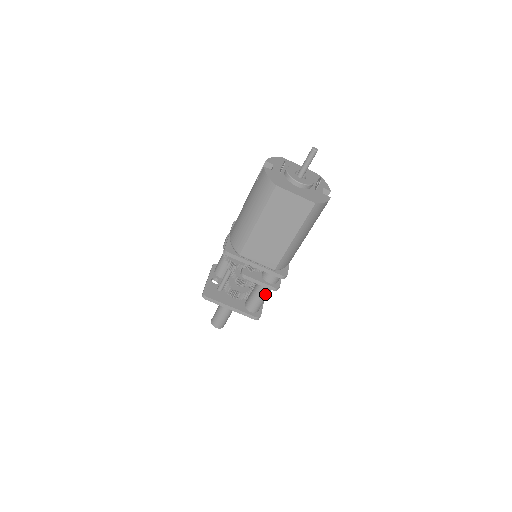
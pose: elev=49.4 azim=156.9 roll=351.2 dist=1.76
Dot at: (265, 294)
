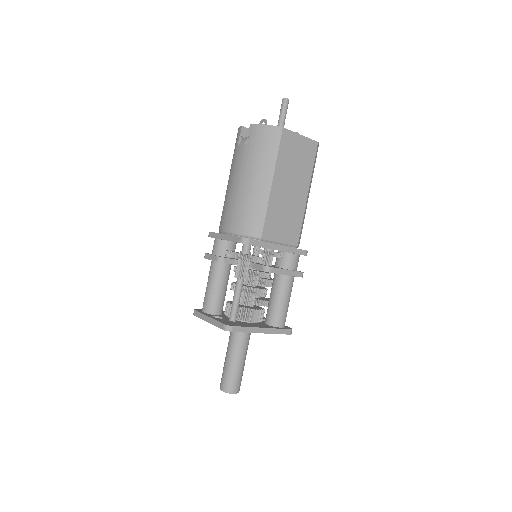
Dot at: (290, 291)
